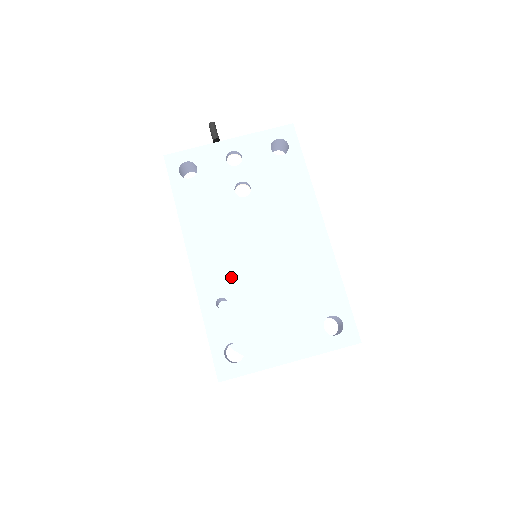
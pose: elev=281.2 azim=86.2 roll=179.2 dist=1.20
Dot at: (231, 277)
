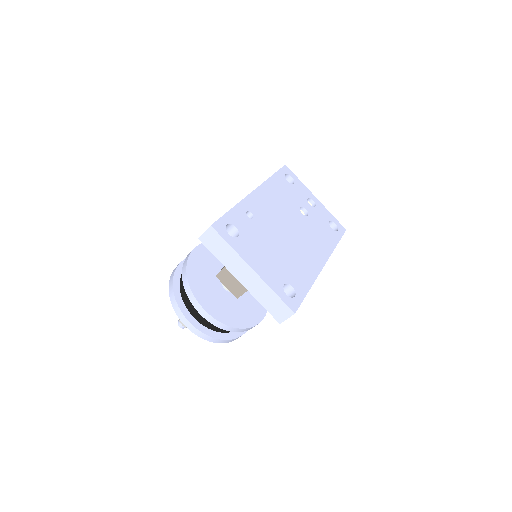
Dot at: (265, 217)
